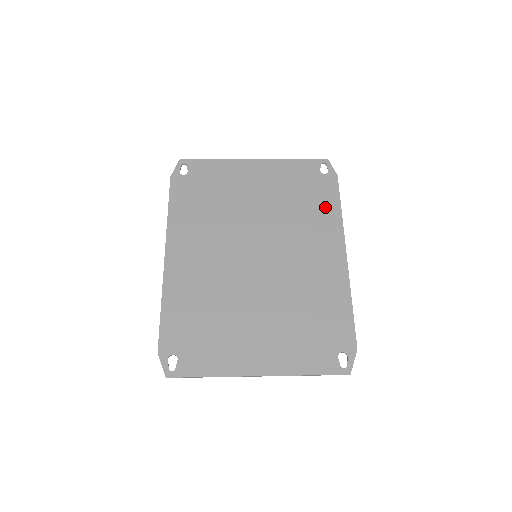
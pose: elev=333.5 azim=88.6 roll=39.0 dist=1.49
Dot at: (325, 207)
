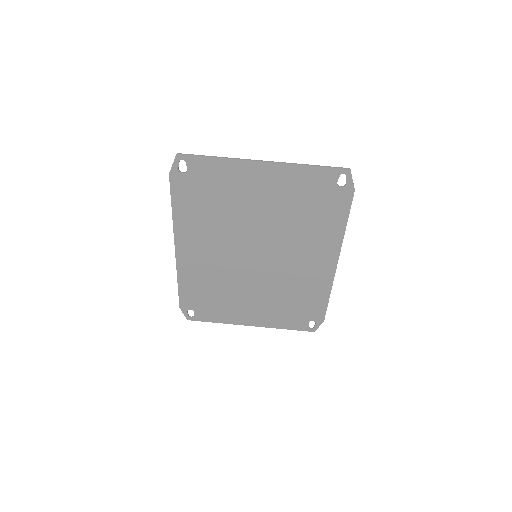
Dot at: (330, 222)
